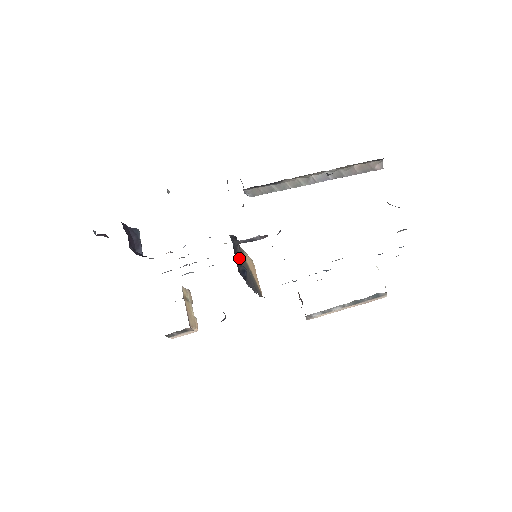
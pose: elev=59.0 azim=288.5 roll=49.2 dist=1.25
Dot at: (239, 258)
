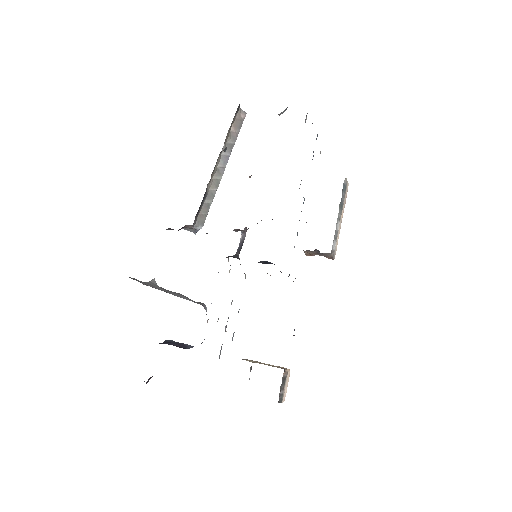
Dot at: occluded
